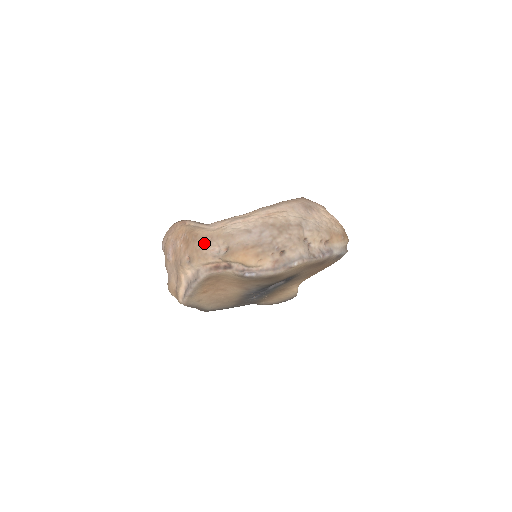
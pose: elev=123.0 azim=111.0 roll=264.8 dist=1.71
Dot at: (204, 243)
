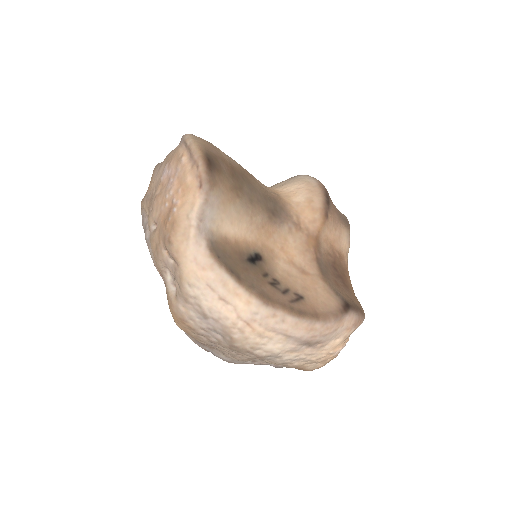
Dot at: (168, 255)
